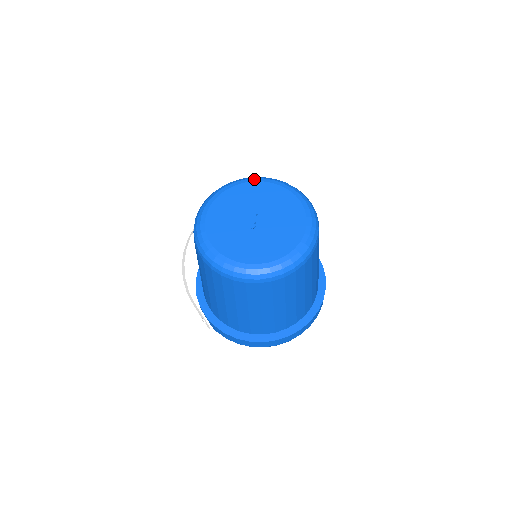
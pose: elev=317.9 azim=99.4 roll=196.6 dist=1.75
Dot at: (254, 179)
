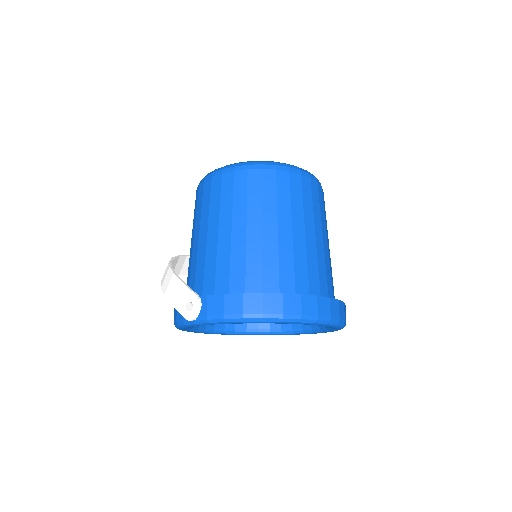
Dot at: occluded
